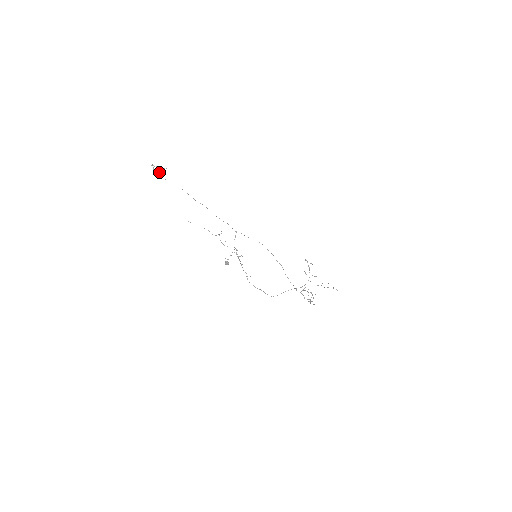
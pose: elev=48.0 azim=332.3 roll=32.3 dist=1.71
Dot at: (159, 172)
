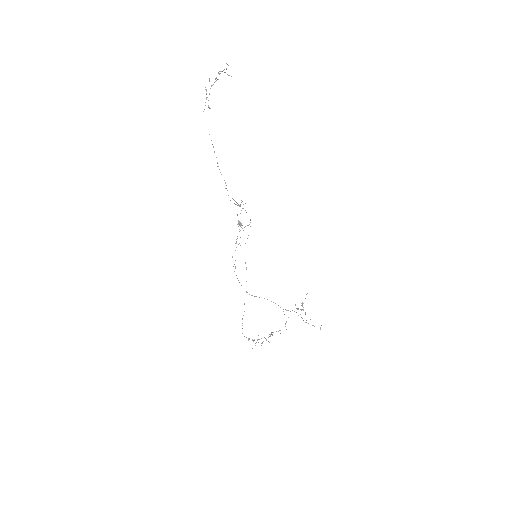
Dot at: (206, 98)
